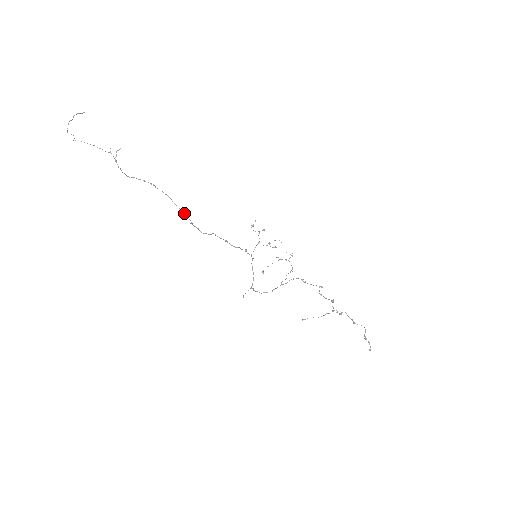
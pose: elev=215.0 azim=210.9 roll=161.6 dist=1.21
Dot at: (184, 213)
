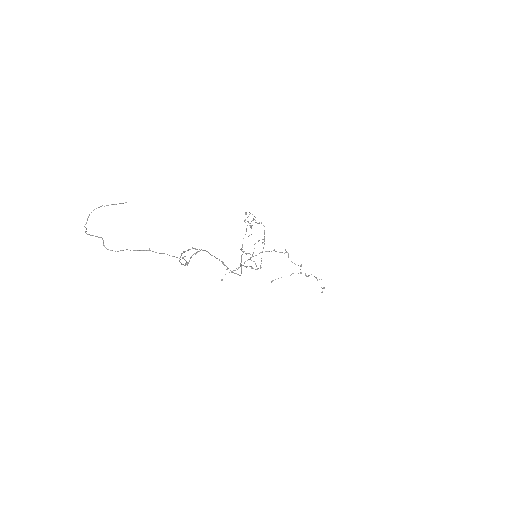
Dot at: (219, 260)
